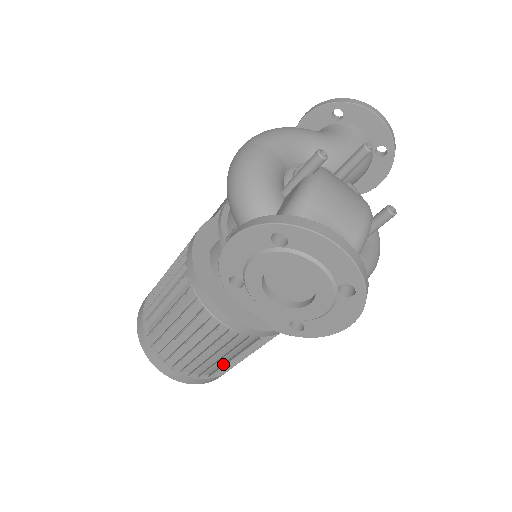
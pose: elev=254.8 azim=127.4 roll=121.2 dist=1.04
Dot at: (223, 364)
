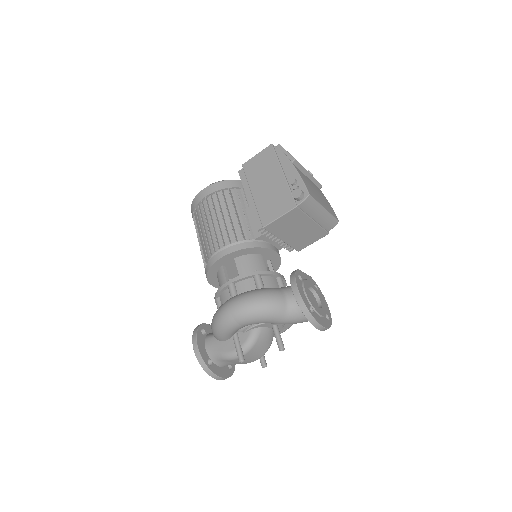
Dot at: occluded
